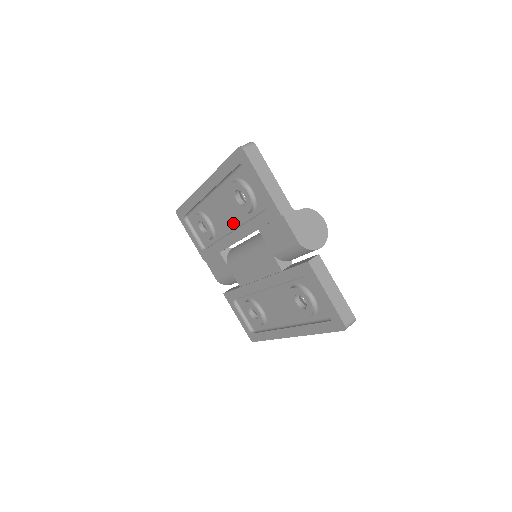
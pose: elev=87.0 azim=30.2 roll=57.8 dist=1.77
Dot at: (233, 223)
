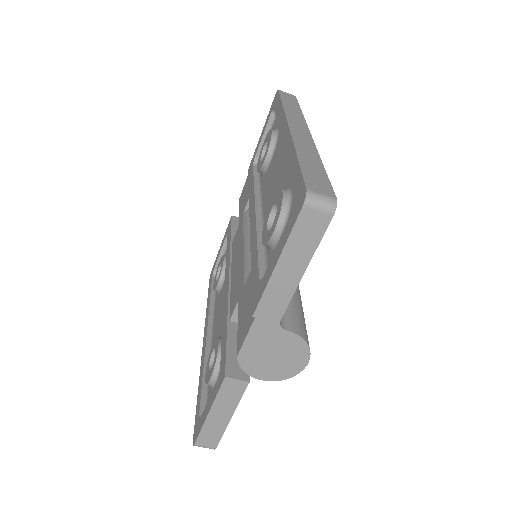
Dot at: (266, 207)
